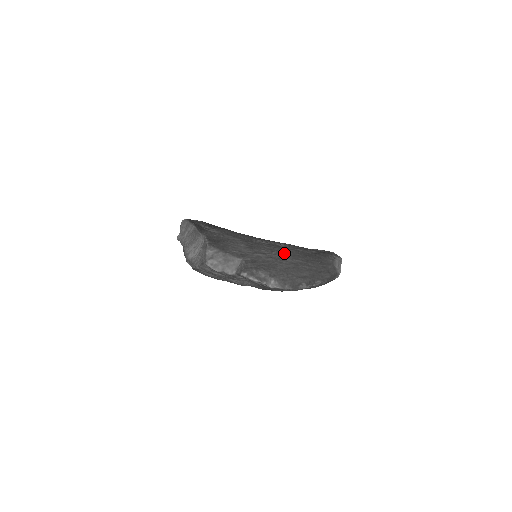
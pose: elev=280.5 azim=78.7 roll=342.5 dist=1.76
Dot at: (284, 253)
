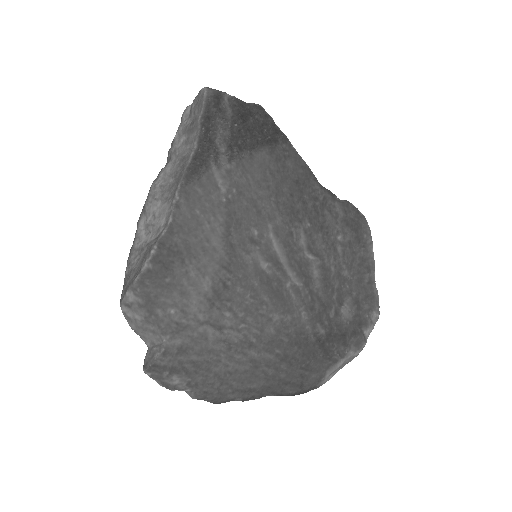
Dot at: (260, 331)
